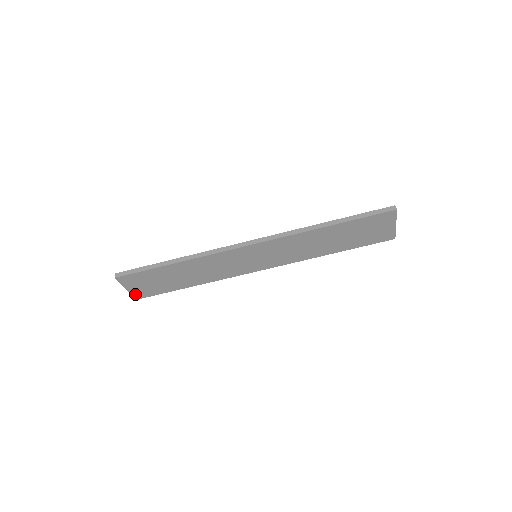
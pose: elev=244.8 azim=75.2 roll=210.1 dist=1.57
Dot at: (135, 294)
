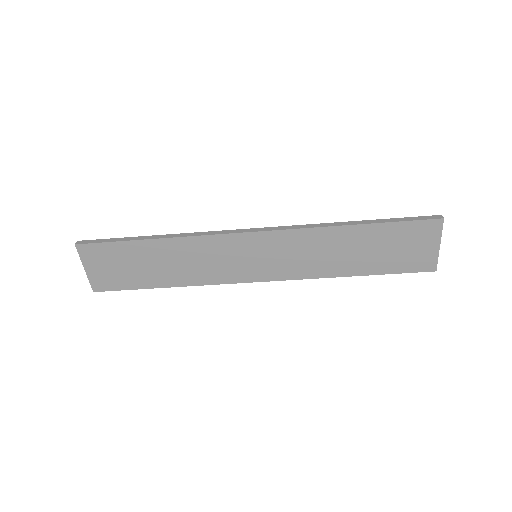
Dot at: (94, 281)
